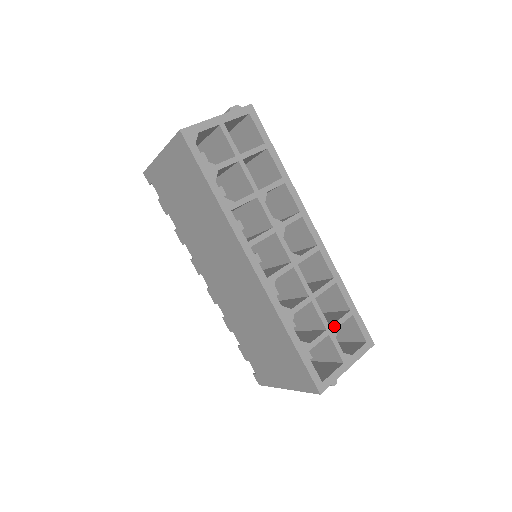
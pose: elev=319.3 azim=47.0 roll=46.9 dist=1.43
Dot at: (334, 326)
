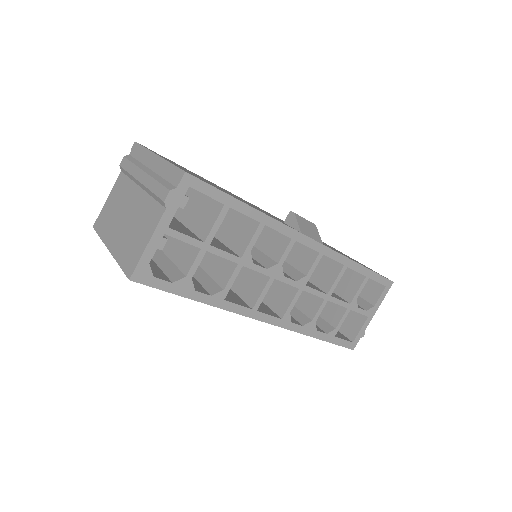
Dot at: (354, 300)
